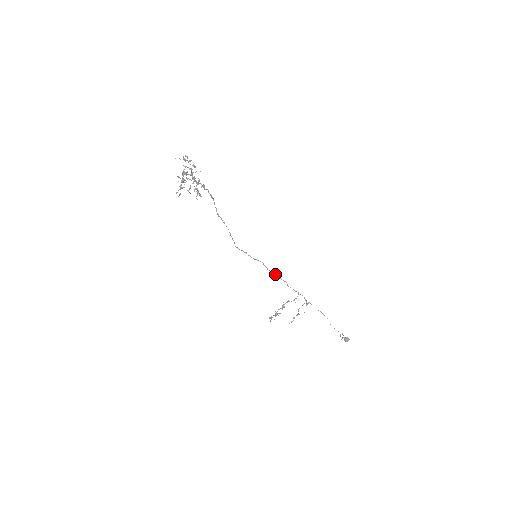
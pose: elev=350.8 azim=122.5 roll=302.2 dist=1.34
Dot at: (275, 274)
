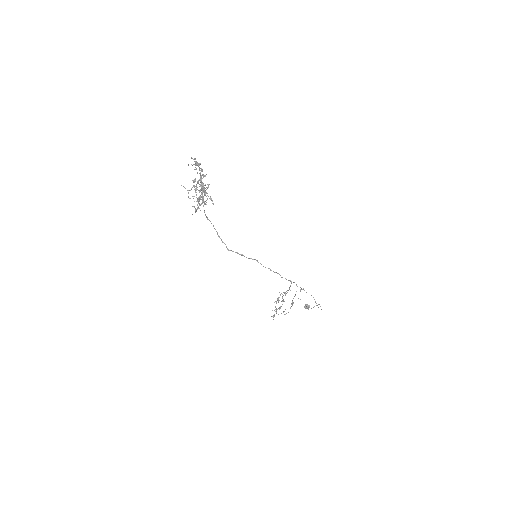
Dot at: (269, 268)
